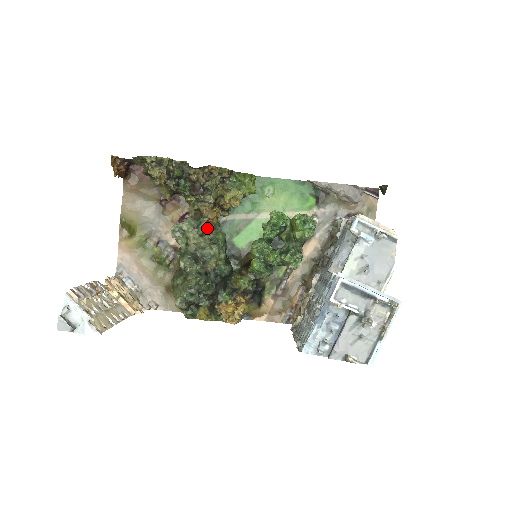
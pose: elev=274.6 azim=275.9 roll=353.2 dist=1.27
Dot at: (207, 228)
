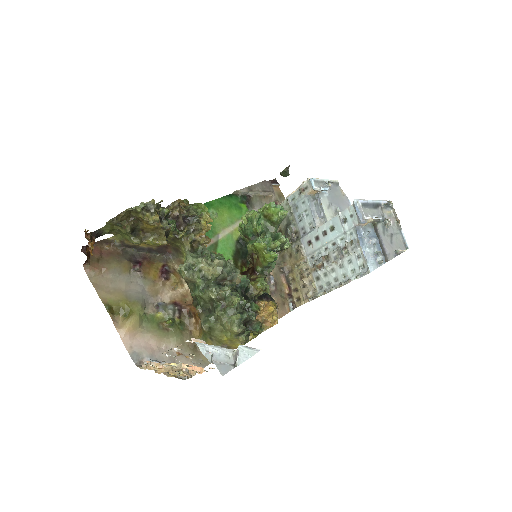
Dot at: occluded
